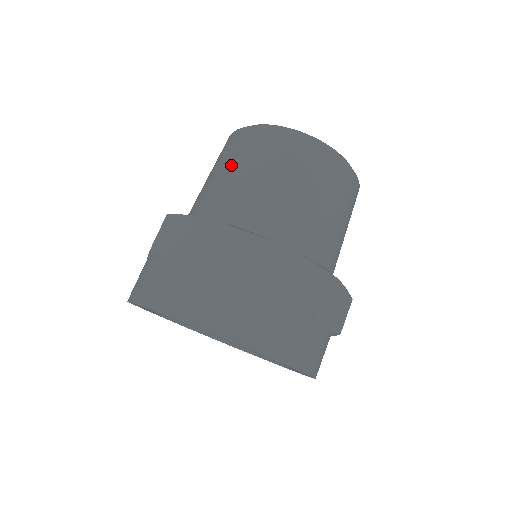
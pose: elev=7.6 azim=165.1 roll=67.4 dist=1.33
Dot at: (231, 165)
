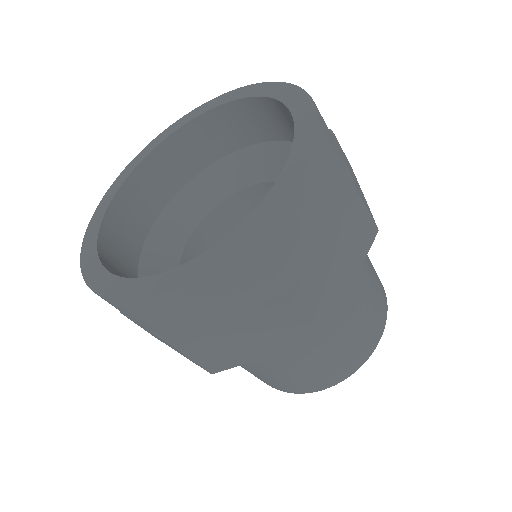
Dot at: occluded
